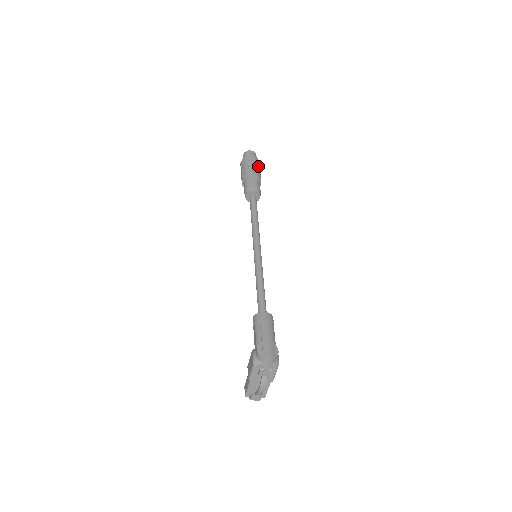
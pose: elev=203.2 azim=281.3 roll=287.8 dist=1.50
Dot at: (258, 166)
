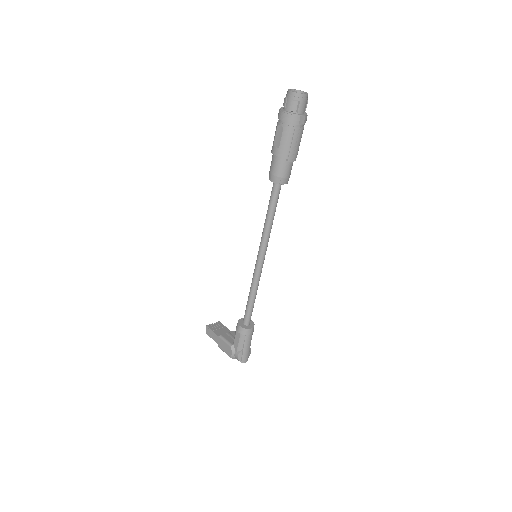
Dot at: occluded
